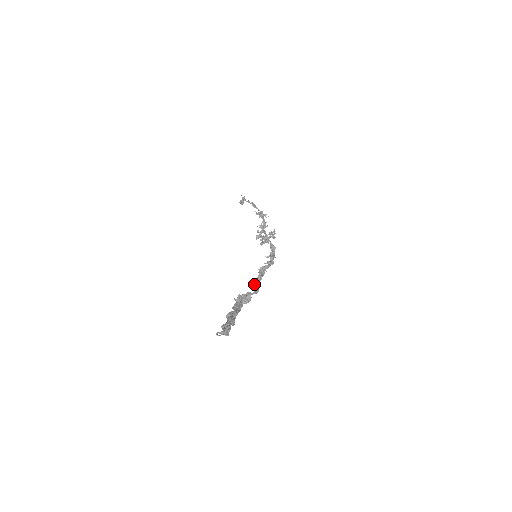
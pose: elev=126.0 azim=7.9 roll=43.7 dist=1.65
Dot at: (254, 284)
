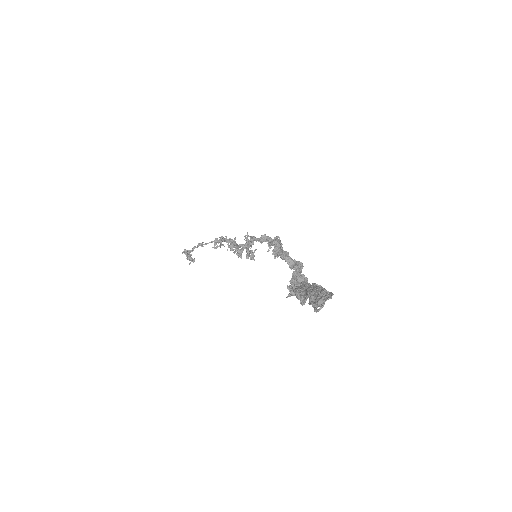
Dot at: occluded
